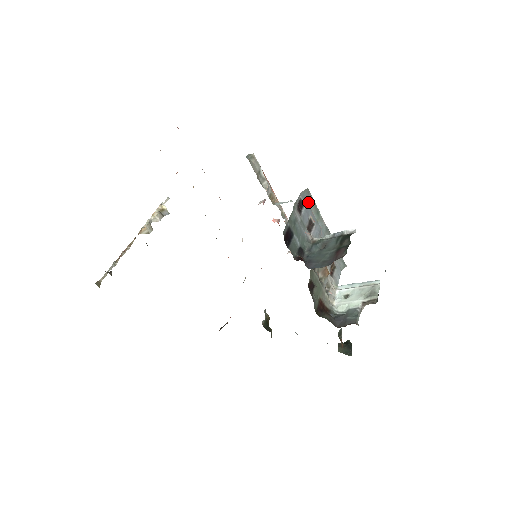
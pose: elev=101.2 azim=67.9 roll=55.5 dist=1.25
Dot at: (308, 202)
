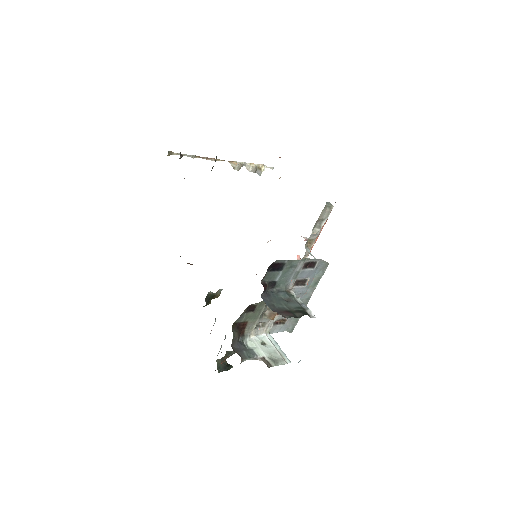
Dot at: (319, 270)
